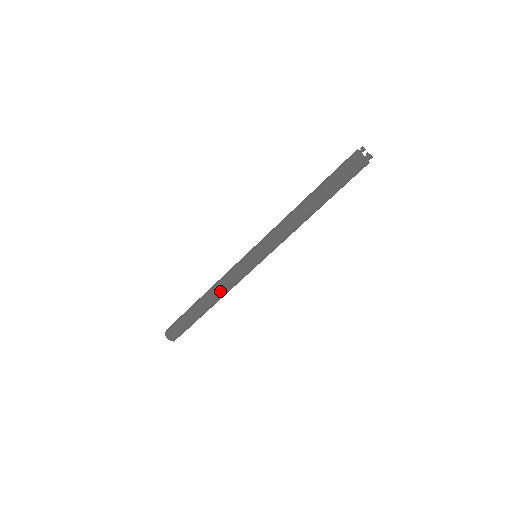
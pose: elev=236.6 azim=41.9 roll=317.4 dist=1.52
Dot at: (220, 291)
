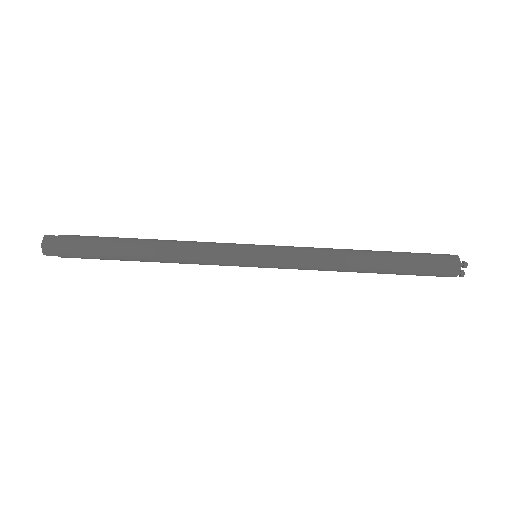
Dot at: (178, 262)
